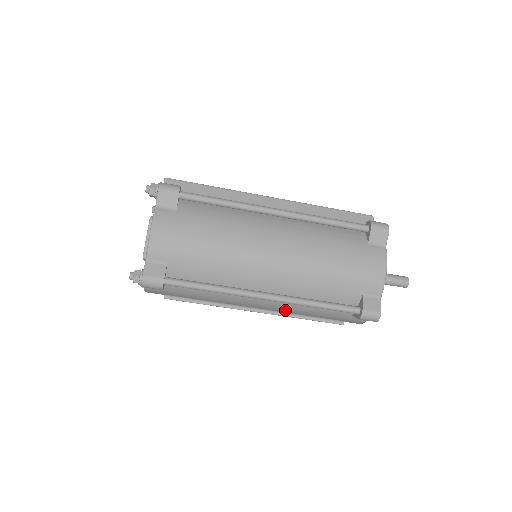
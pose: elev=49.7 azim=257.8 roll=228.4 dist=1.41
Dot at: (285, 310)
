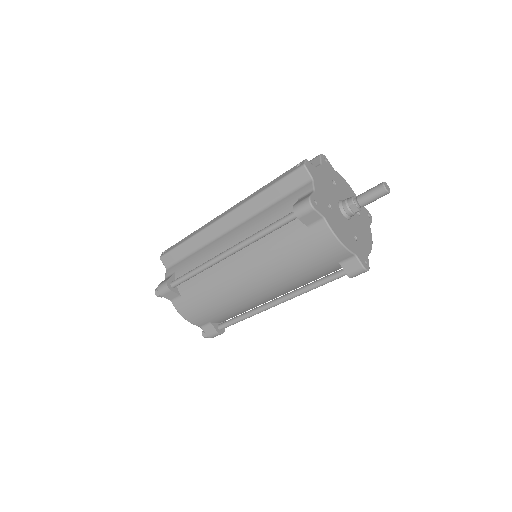
Dot at: occluded
